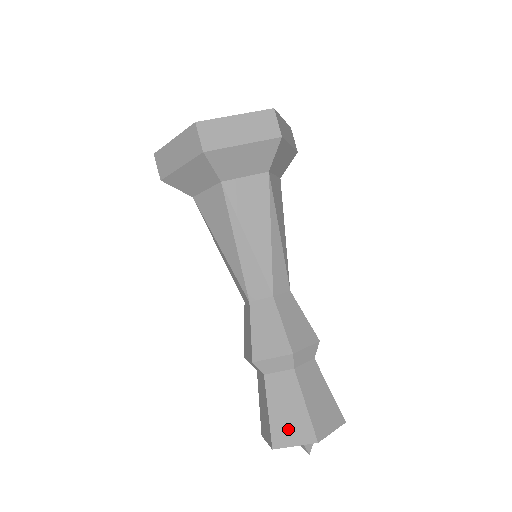
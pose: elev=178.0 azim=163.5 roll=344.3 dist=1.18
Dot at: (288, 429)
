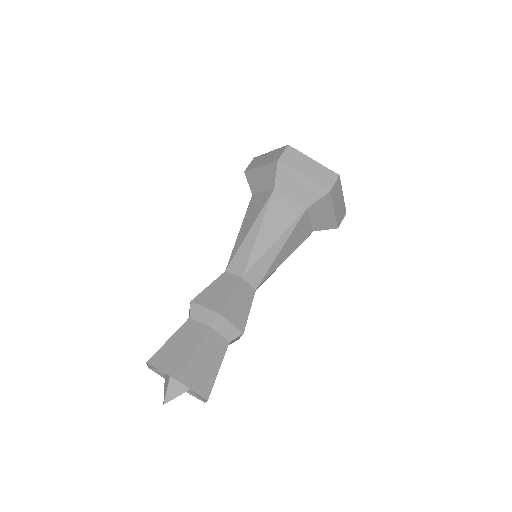
Dot at: (169, 358)
